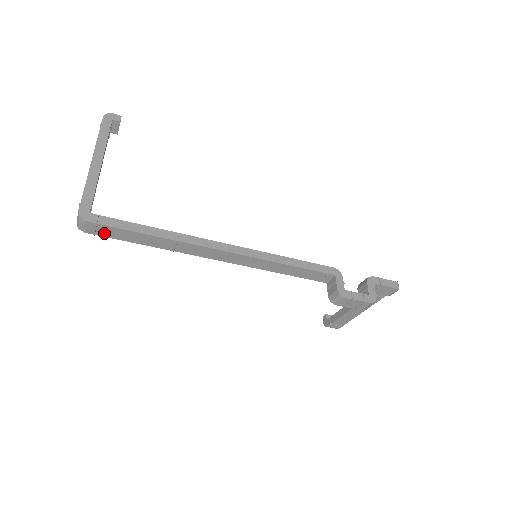
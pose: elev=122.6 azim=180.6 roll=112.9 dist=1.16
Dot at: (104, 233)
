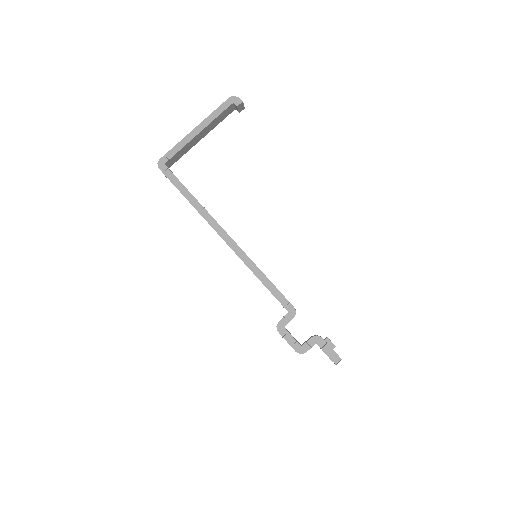
Dot at: occluded
